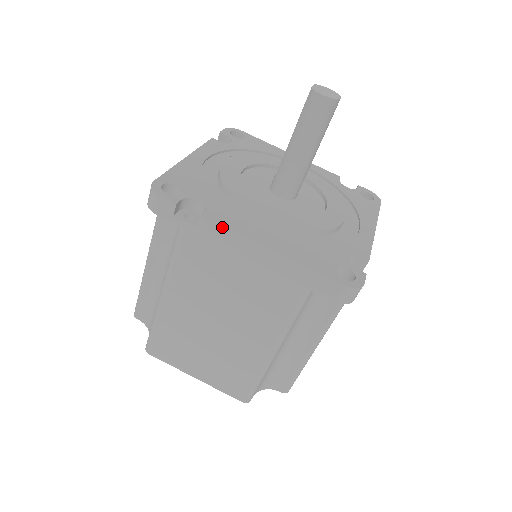
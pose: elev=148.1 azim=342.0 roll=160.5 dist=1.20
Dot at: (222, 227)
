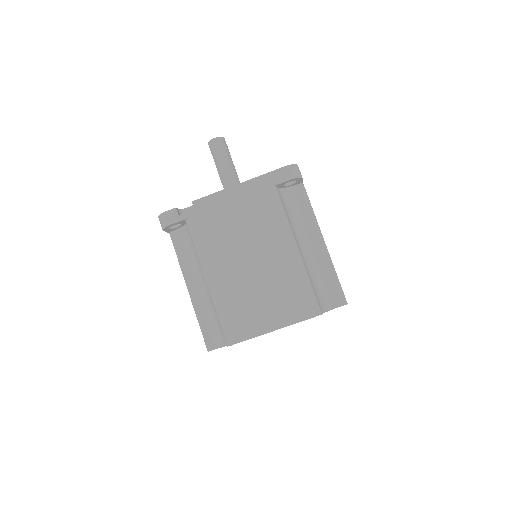
Dot at: (206, 197)
